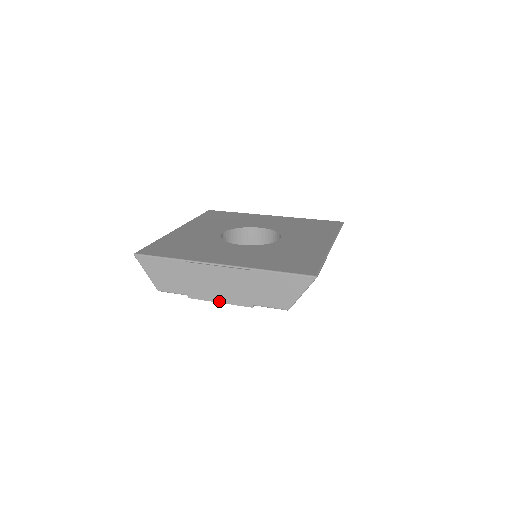
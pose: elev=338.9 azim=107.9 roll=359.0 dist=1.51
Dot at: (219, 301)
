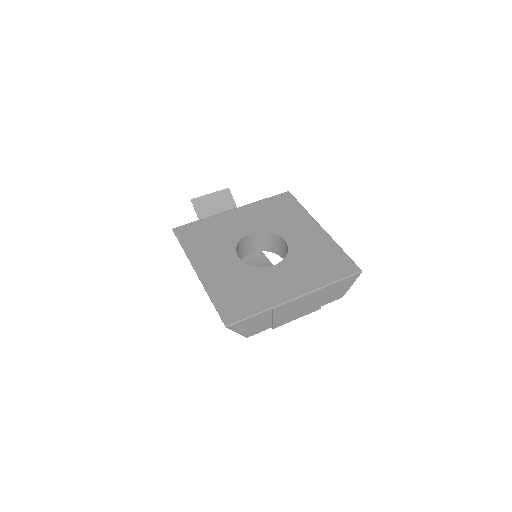
Dot at: (297, 318)
